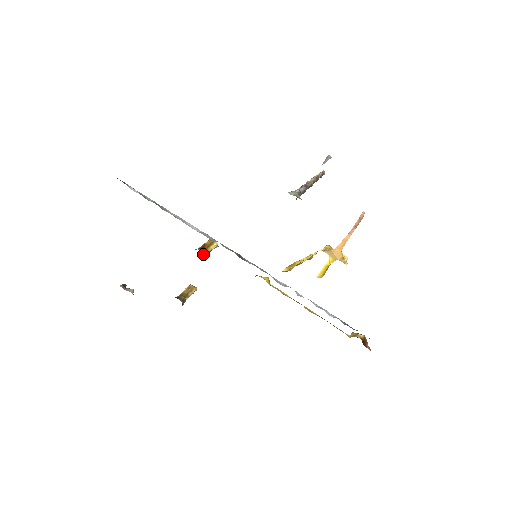
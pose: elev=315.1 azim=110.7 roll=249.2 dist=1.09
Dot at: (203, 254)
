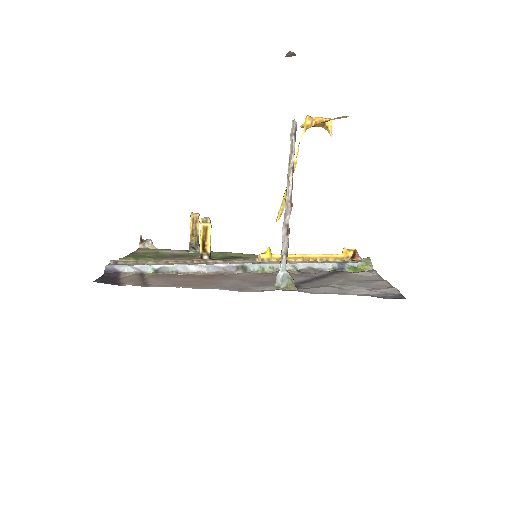
Dot at: (209, 258)
